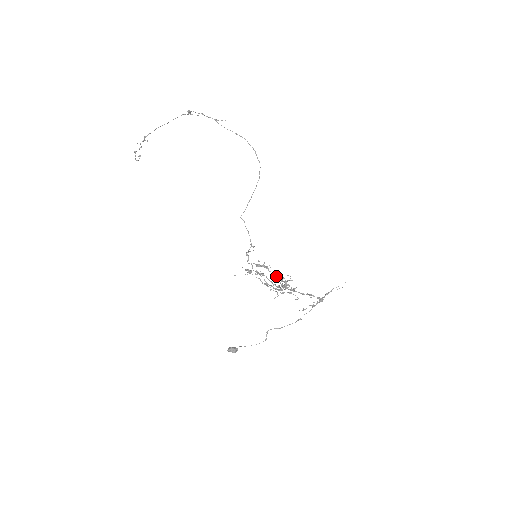
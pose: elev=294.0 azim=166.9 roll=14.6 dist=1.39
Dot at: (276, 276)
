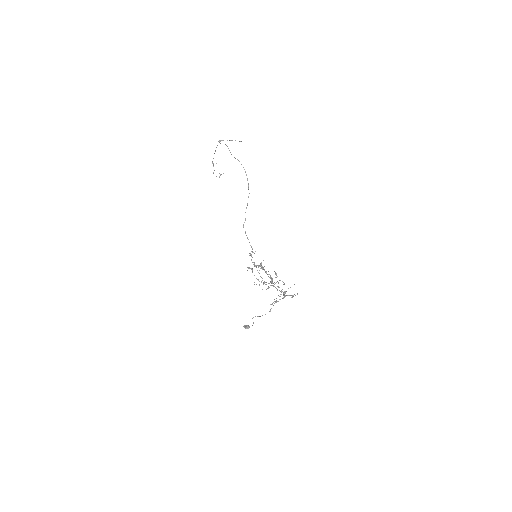
Dot at: occluded
